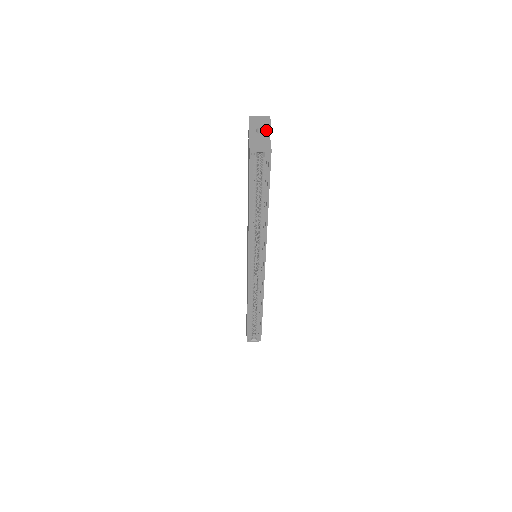
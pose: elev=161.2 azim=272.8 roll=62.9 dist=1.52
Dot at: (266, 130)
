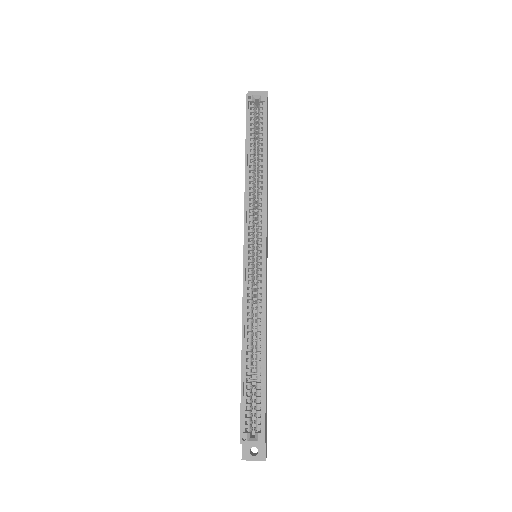
Dot at: occluded
